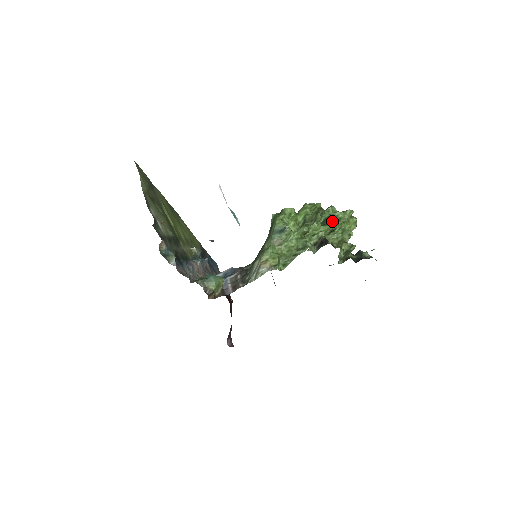
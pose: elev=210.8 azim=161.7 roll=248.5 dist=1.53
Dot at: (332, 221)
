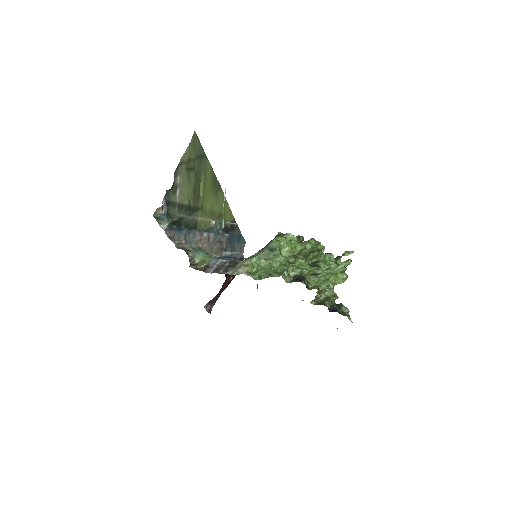
Dot at: (319, 266)
